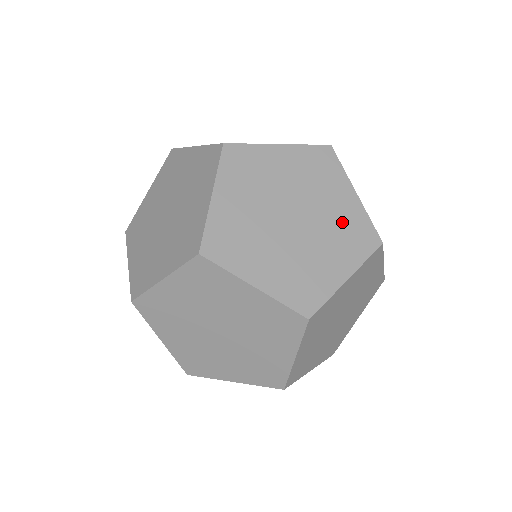
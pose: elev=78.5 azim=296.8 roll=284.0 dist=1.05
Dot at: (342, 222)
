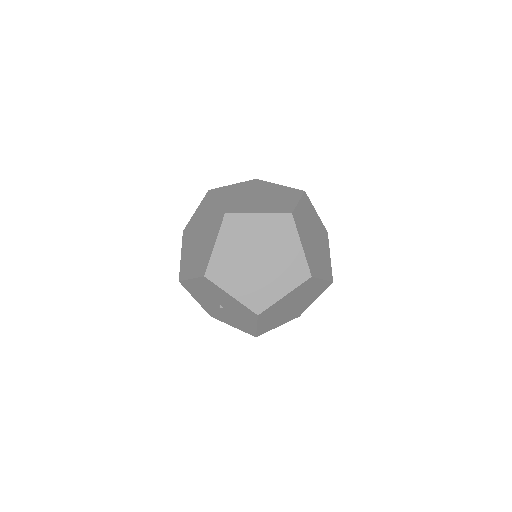
Dot at: (281, 192)
